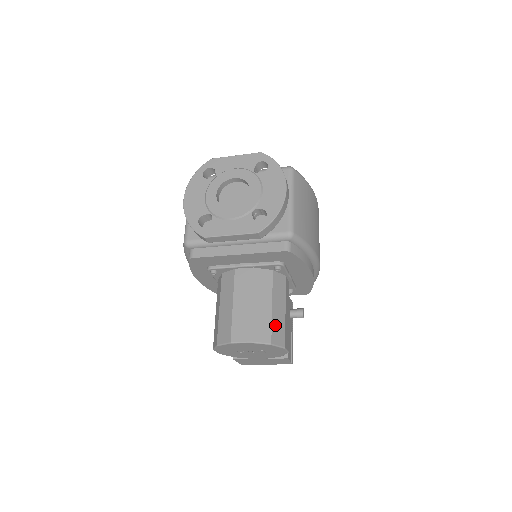
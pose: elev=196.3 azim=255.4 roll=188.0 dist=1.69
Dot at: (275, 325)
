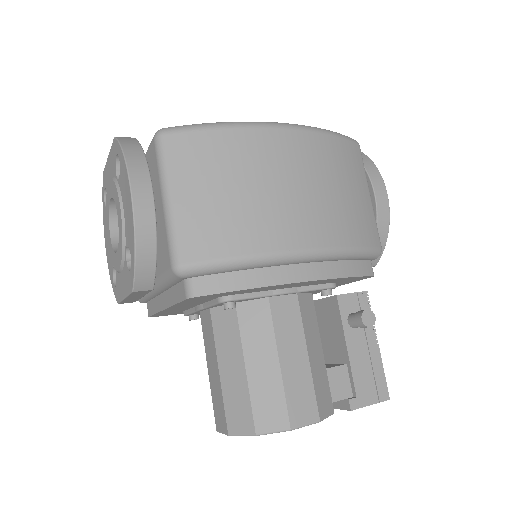
Dot at: (259, 398)
